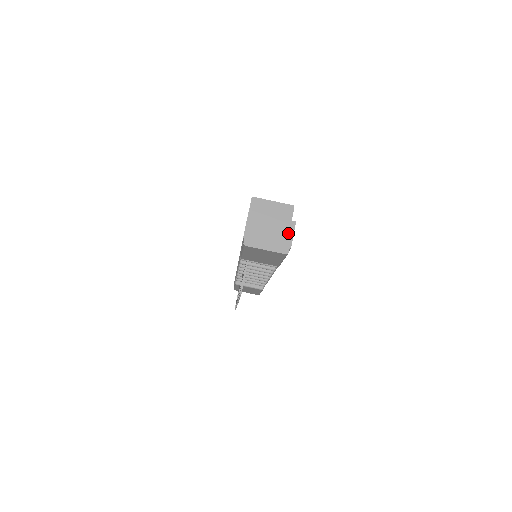
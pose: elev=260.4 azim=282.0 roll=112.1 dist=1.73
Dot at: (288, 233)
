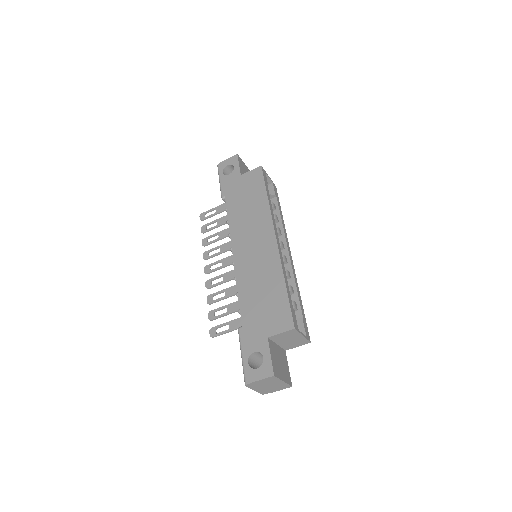
Dot at: (279, 389)
